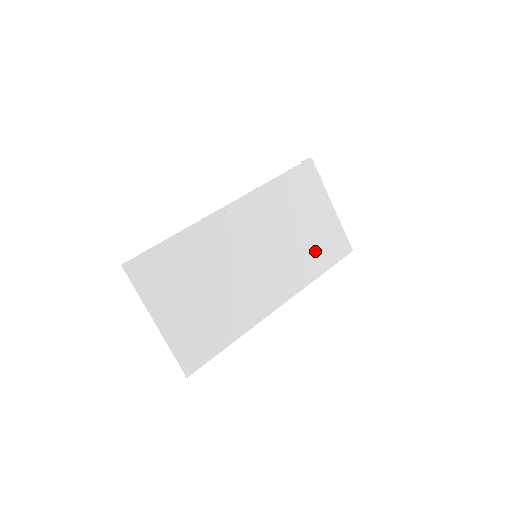
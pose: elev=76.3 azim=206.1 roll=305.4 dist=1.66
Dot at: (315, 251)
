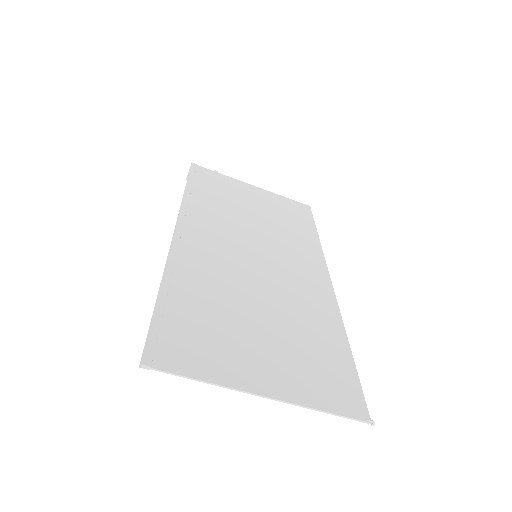
Dot at: (289, 223)
